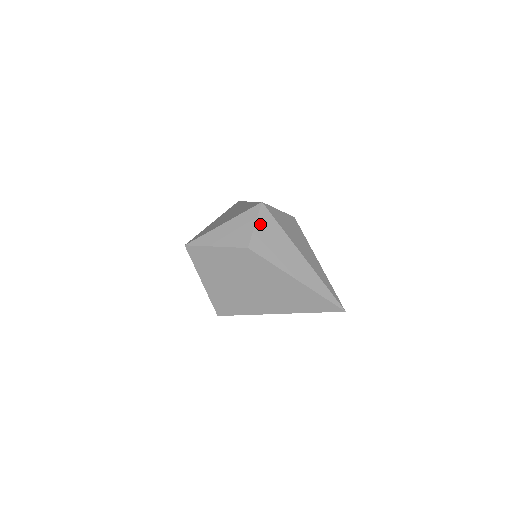
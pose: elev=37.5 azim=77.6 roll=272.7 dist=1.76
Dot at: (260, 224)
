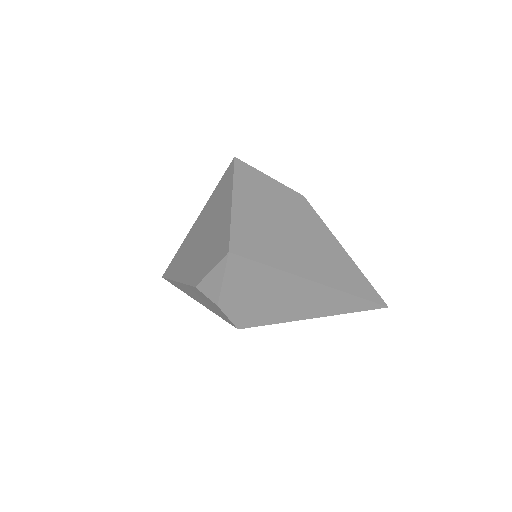
Dot at: occluded
